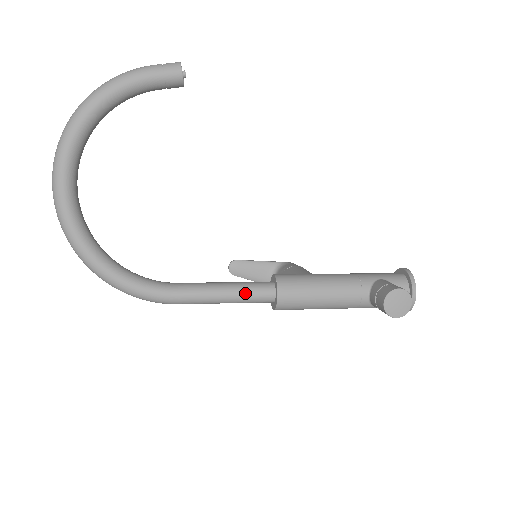
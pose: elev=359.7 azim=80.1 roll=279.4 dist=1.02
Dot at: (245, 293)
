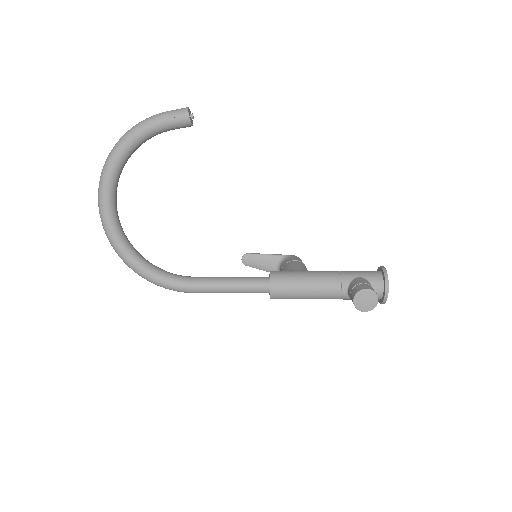
Dot at: (245, 286)
